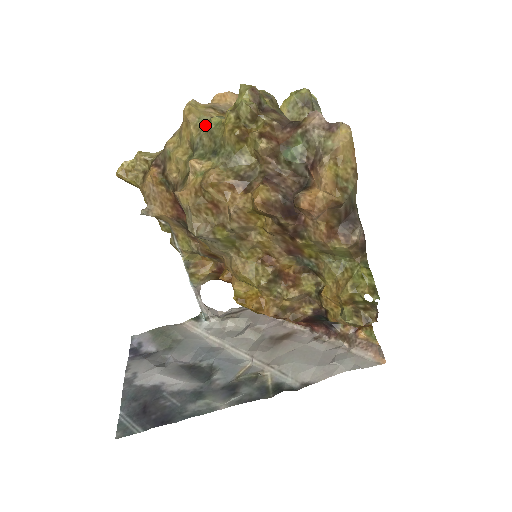
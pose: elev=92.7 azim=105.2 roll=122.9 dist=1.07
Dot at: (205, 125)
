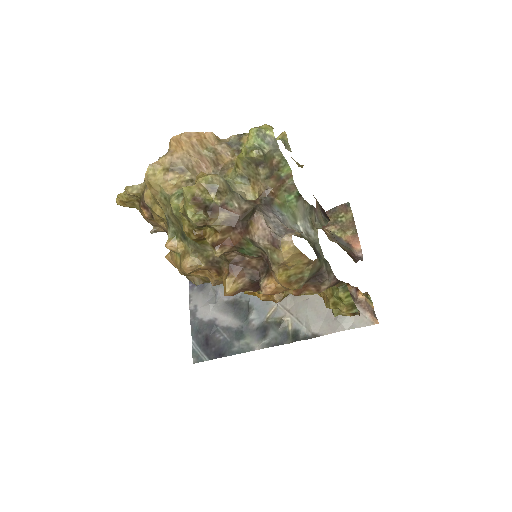
Dot at: (168, 202)
